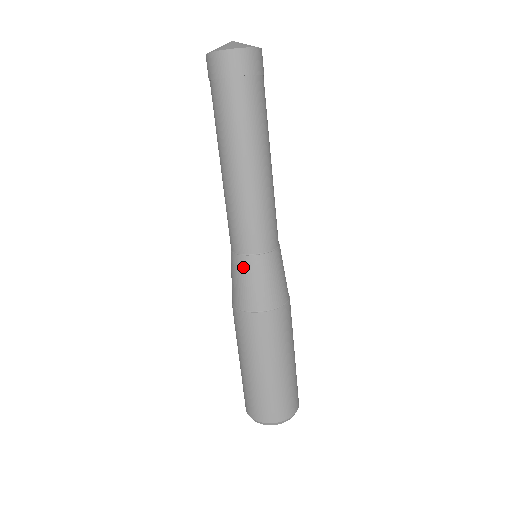
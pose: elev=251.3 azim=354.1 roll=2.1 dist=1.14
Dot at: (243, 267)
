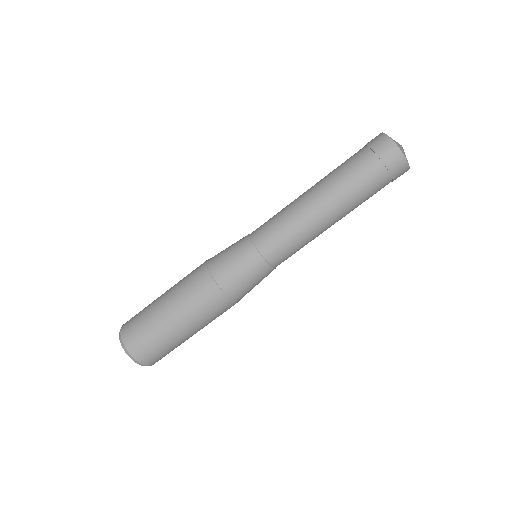
Dot at: (260, 270)
